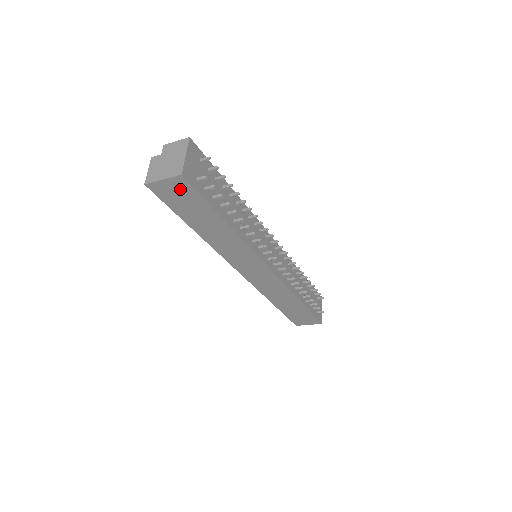
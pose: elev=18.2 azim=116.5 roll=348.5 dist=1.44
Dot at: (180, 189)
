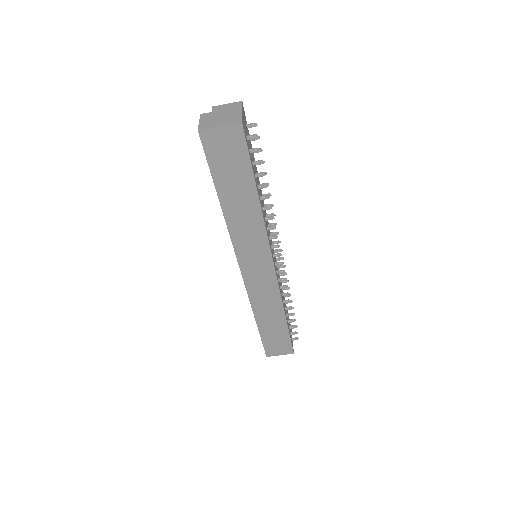
Dot at: (231, 142)
